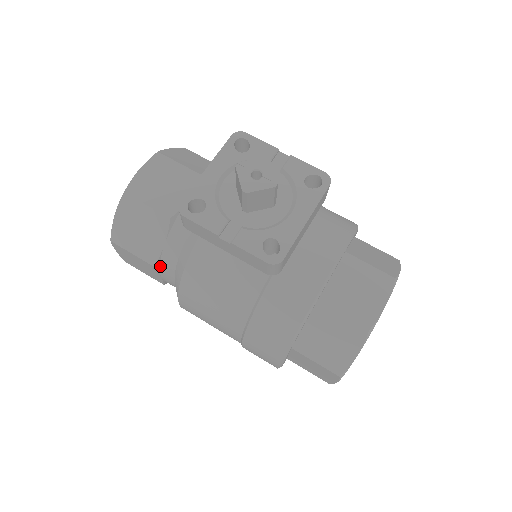
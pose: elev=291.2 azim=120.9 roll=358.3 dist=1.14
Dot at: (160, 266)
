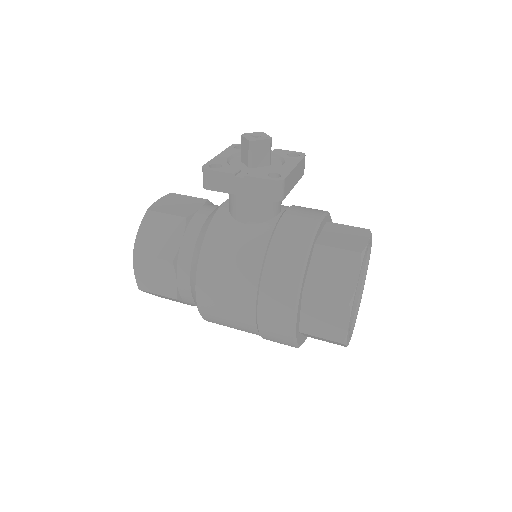
Dot at: (177, 263)
